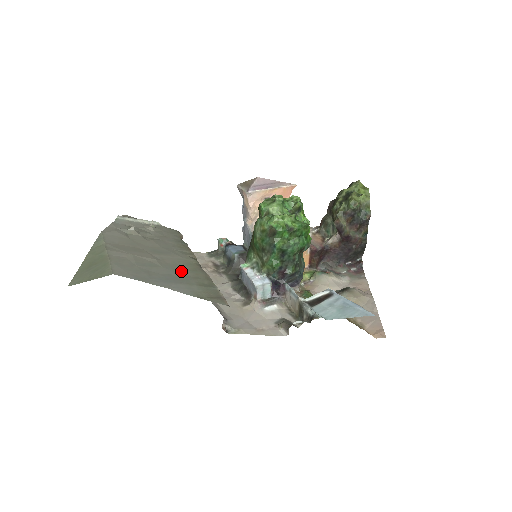
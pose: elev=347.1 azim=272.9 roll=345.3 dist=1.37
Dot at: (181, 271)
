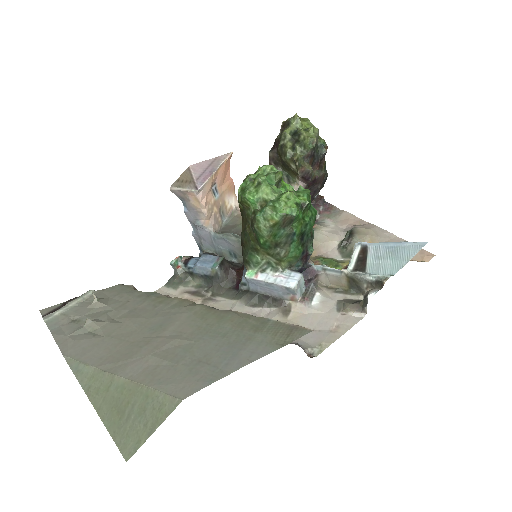
Dot at: (216, 330)
